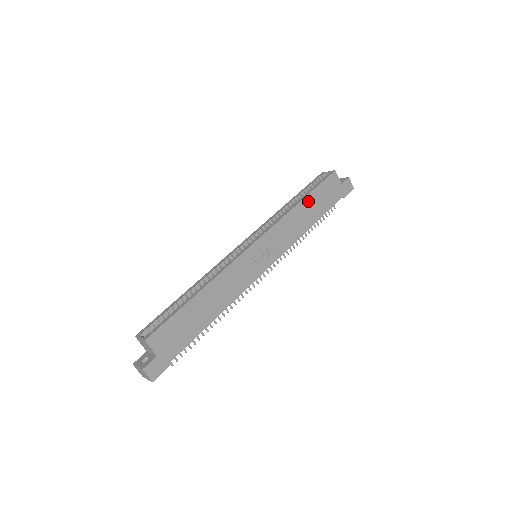
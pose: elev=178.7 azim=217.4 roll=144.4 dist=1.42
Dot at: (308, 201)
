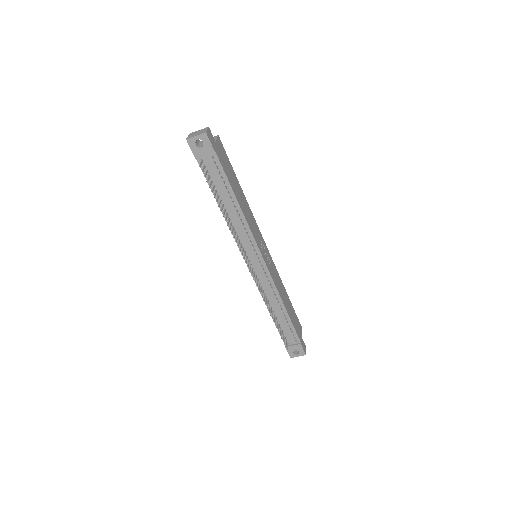
Dot at: (289, 301)
